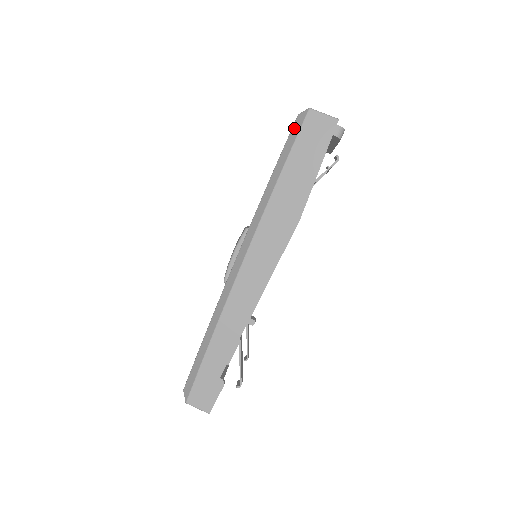
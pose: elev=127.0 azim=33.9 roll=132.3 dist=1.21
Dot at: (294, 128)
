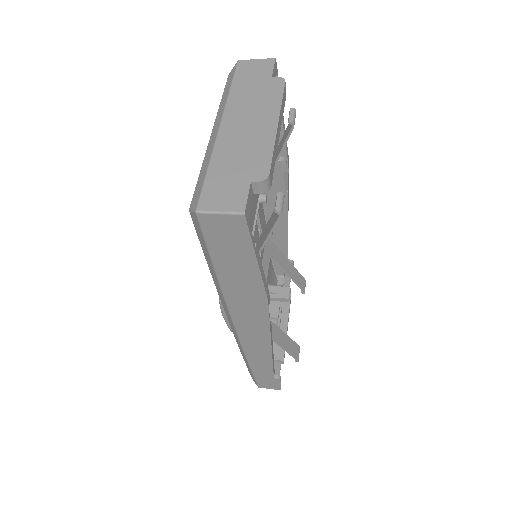
Dot at: (195, 228)
